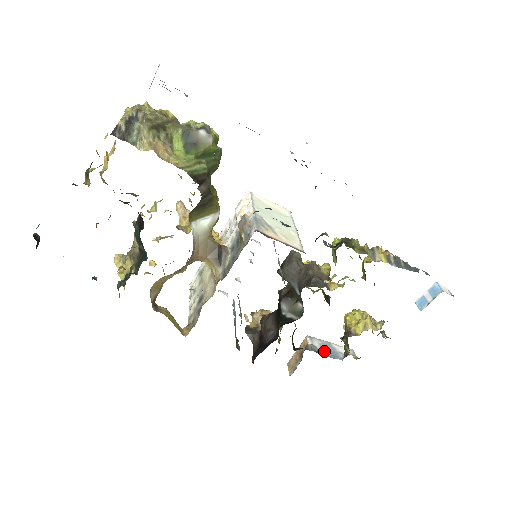
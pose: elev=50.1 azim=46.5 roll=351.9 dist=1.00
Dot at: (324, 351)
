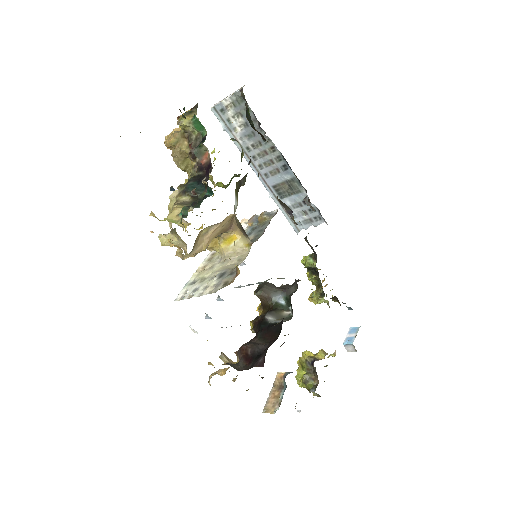
Dot at: occluded
